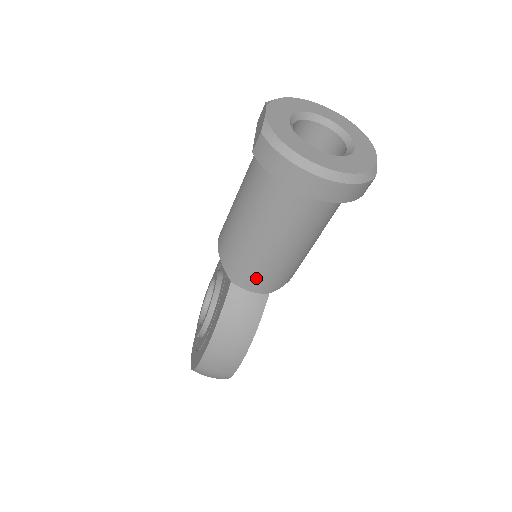
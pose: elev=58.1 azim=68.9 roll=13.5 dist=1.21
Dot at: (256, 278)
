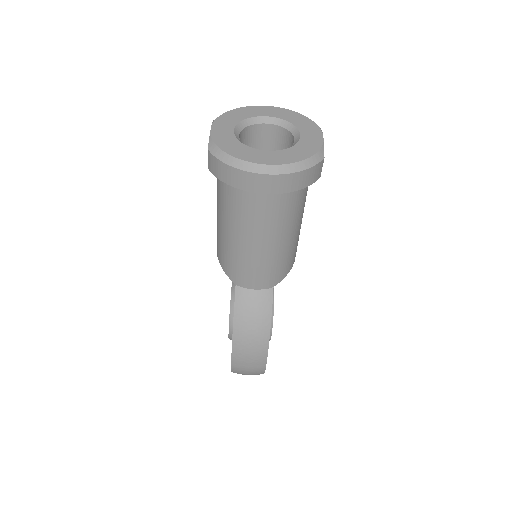
Dot at: (254, 276)
